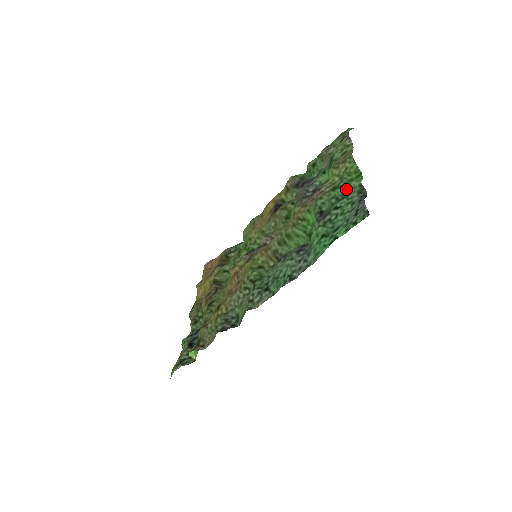
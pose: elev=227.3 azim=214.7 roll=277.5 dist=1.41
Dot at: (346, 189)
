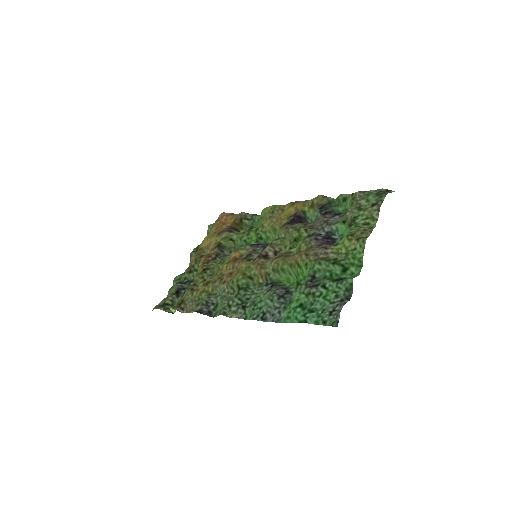
Dot at: (343, 271)
